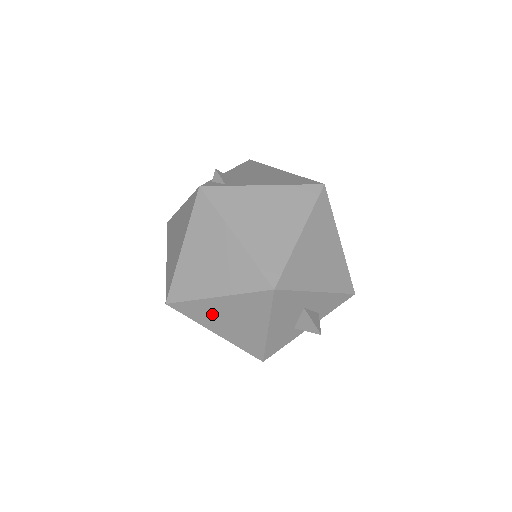
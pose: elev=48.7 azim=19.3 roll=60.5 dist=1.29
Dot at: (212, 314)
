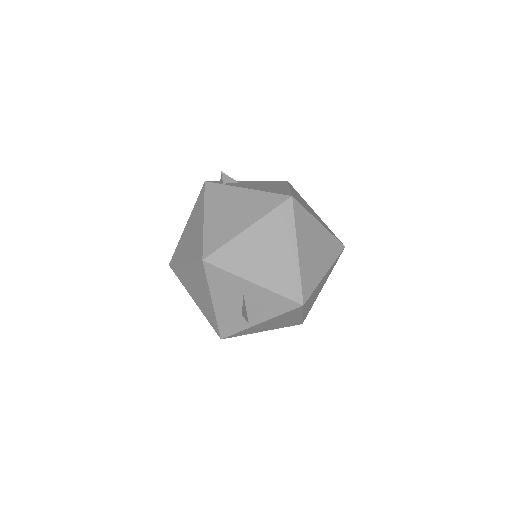
Dot at: (187, 280)
